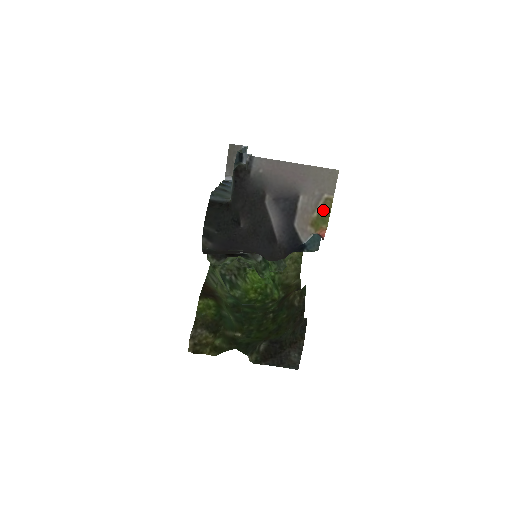
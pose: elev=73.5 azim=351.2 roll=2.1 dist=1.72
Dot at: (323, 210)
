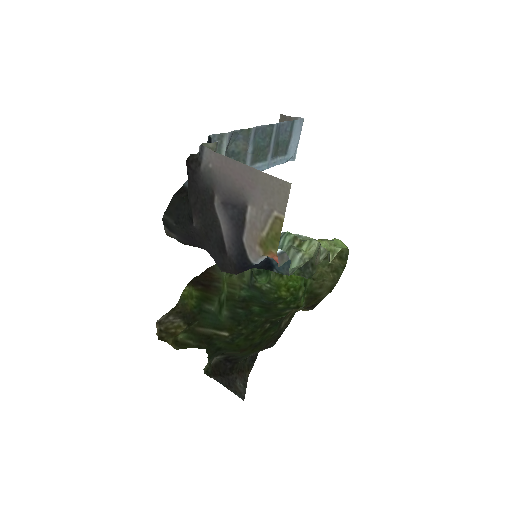
Dot at: (272, 231)
